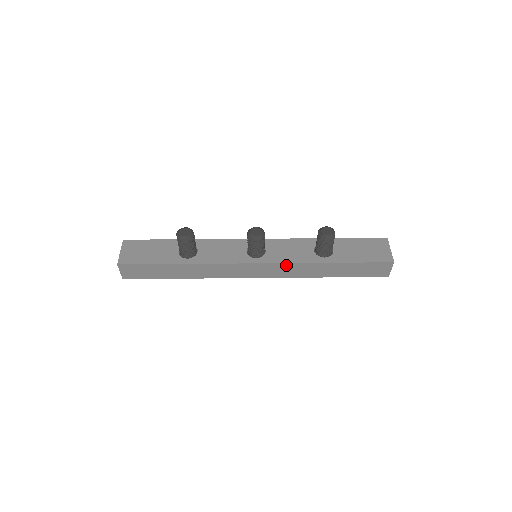
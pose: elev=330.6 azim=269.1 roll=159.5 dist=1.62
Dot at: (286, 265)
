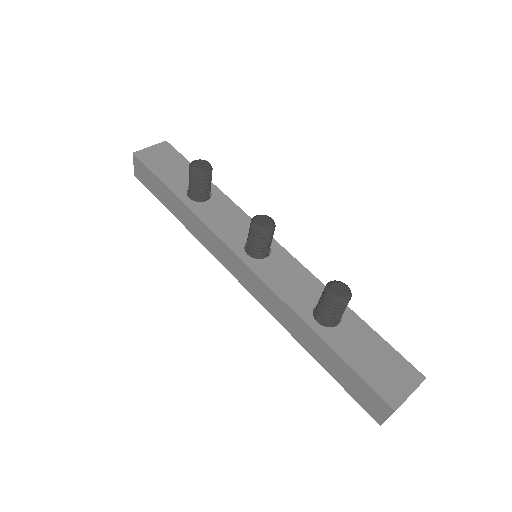
Dot at: (268, 290)
